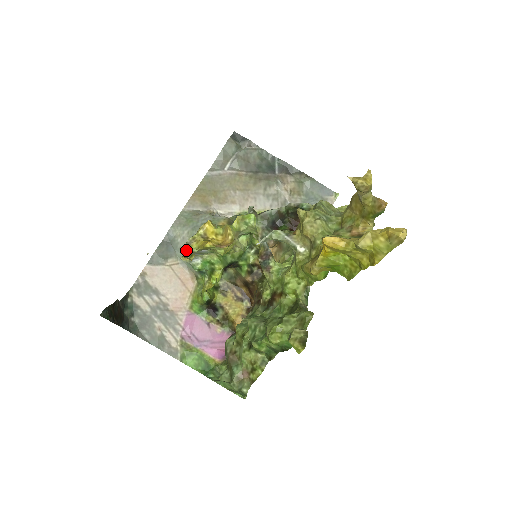
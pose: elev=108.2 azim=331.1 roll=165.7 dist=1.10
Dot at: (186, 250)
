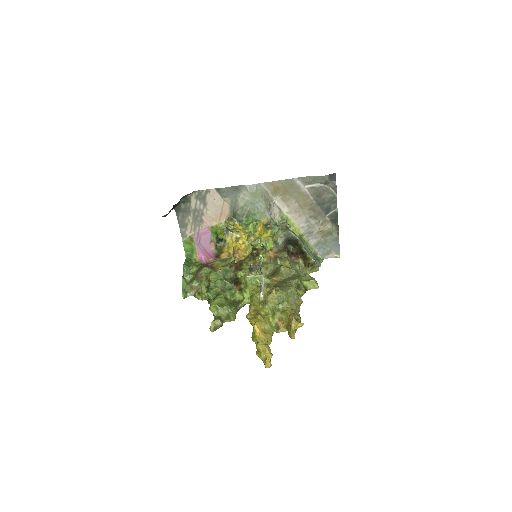
Dot at: (225, 233)
